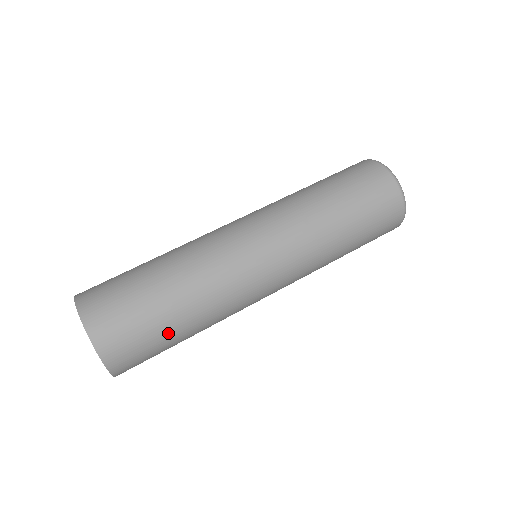
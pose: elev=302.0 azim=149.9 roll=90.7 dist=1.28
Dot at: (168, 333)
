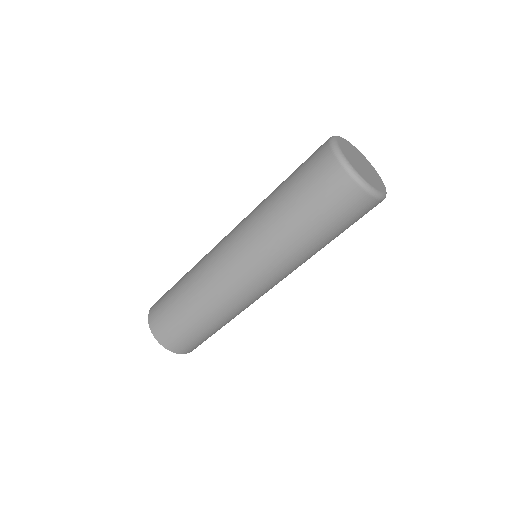
Dot at: (213, 332)
